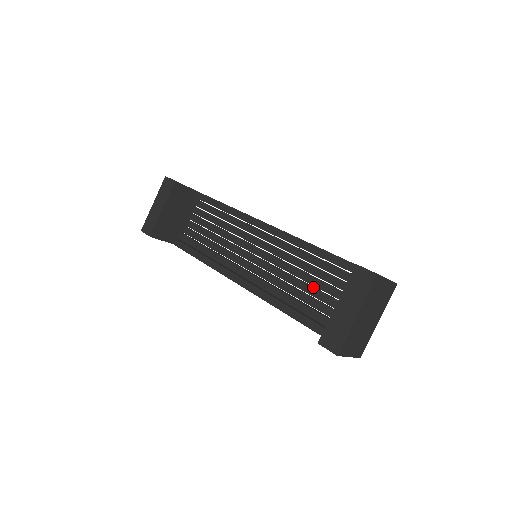
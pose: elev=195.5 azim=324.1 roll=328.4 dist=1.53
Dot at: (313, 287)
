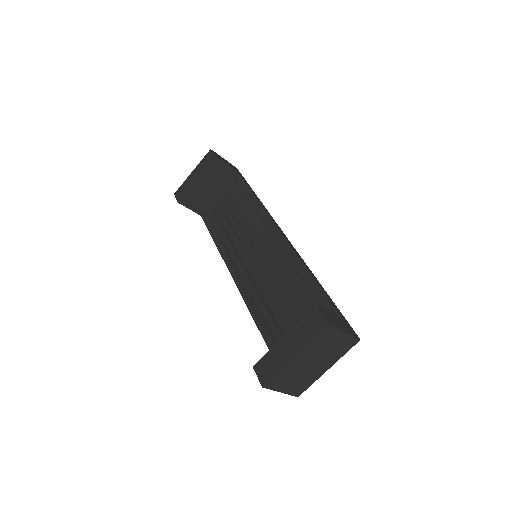
Dot at: (289, 308)
